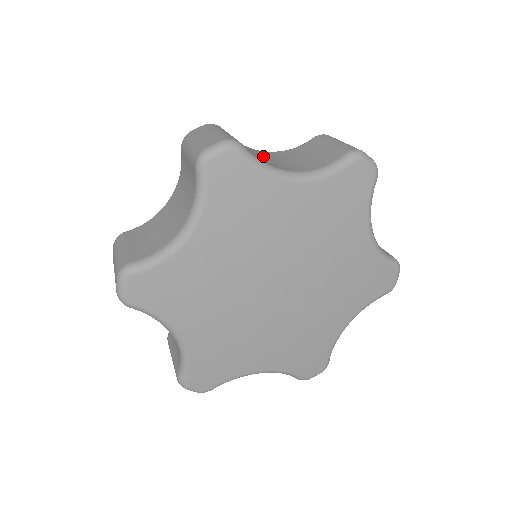
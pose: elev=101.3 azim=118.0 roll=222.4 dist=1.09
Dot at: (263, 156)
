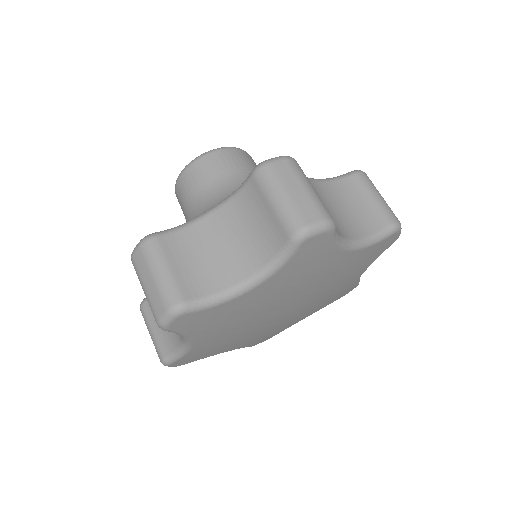
Dot at: (210, 248)
